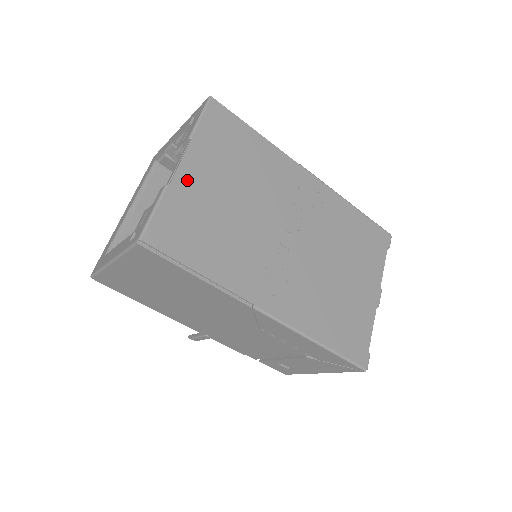
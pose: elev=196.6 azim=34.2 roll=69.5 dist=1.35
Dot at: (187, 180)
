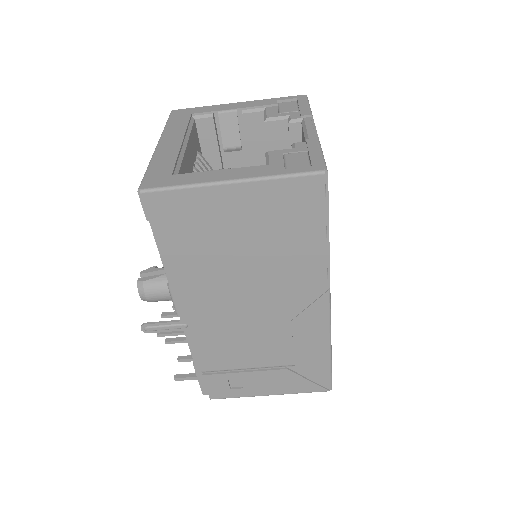
Dot at: occluded
